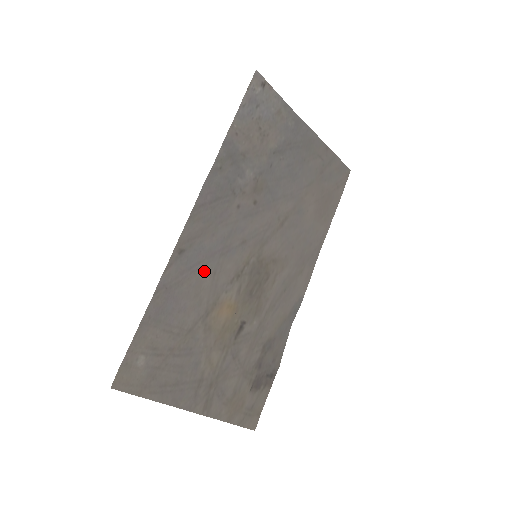
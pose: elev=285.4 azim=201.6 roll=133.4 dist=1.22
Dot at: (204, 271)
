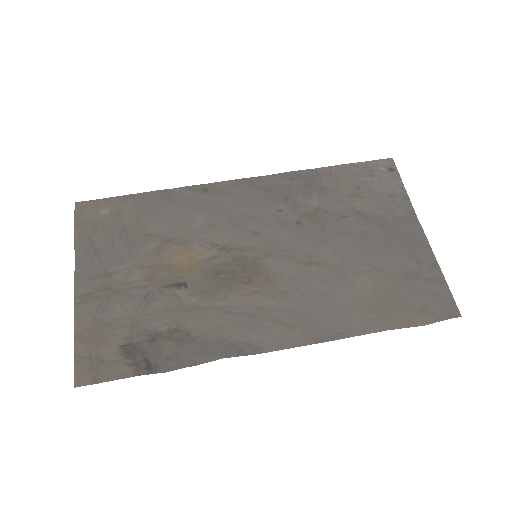
Dot at: (204, 216)
